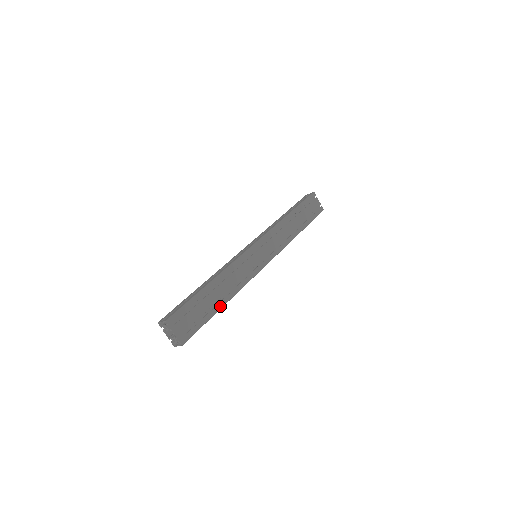
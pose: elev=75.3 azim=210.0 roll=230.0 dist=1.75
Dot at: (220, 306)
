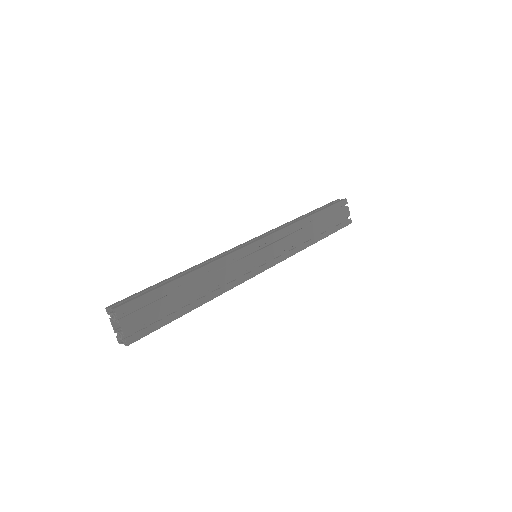
Dot at: (193, 307)
